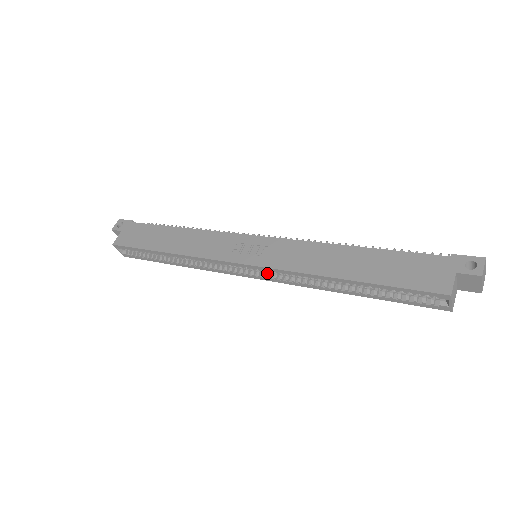
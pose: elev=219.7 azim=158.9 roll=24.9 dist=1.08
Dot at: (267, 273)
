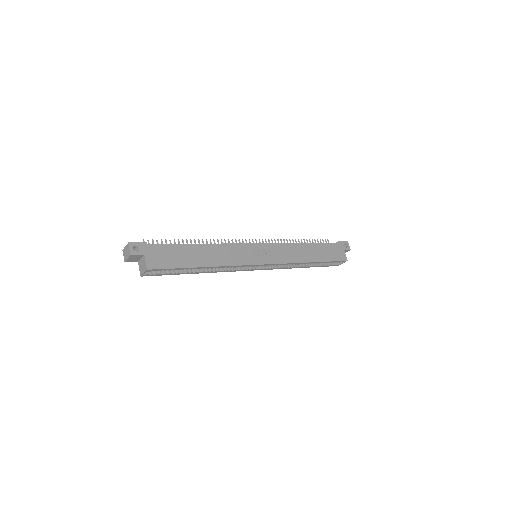
Dot at: occluded
